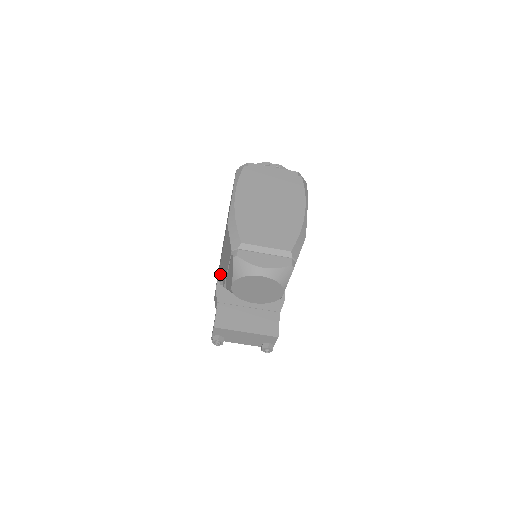
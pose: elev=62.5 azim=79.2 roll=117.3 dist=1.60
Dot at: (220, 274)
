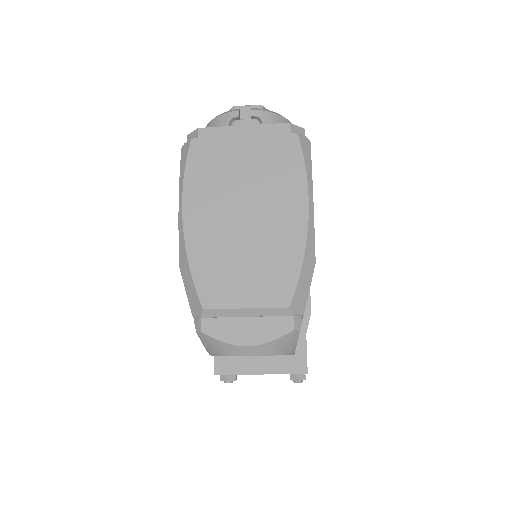
Dot at: occluded
